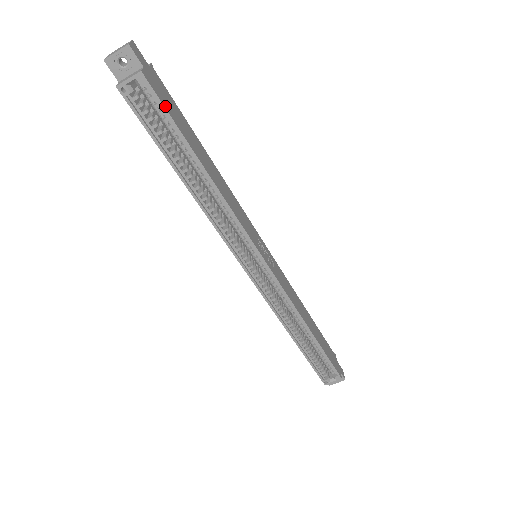
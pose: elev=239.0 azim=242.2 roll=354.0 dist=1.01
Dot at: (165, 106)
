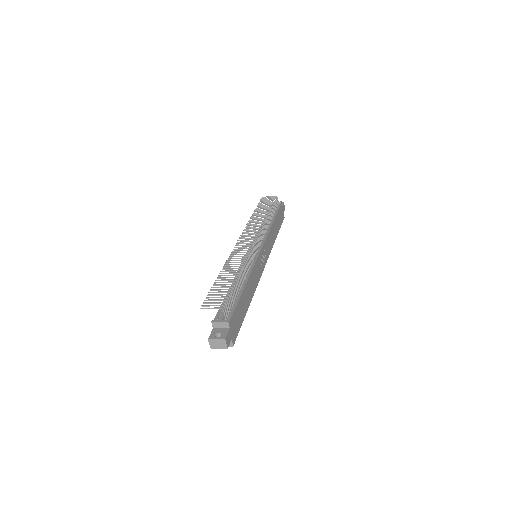
Dot at: (239, 330)
